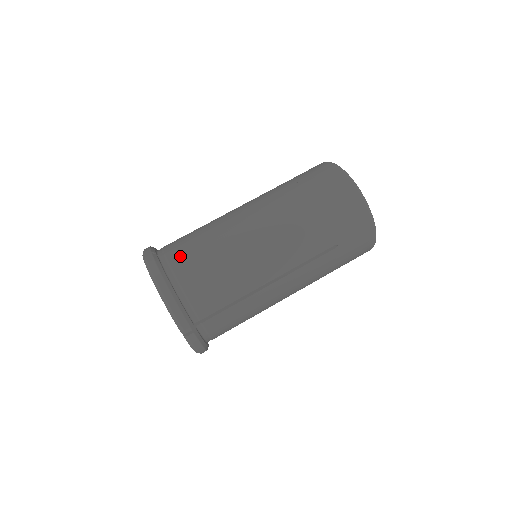
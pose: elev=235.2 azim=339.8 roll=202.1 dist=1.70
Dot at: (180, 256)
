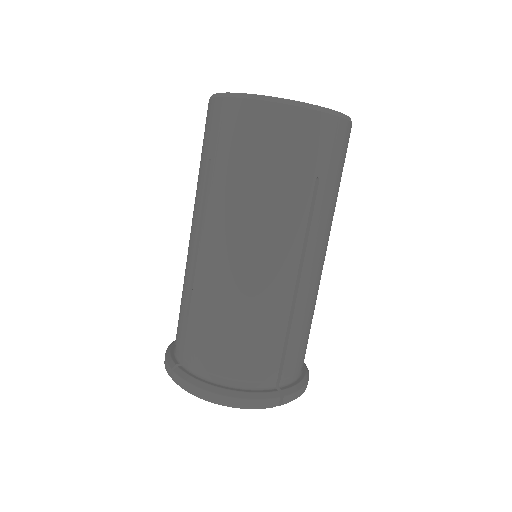
Dot at: (197, 351)
